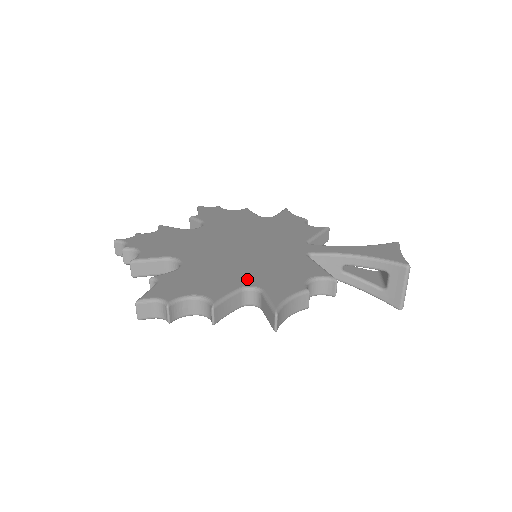
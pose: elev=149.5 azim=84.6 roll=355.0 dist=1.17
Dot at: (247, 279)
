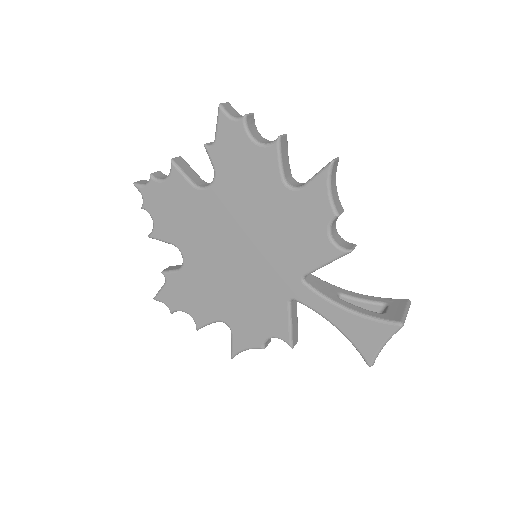
Dot at: (225, 313)
